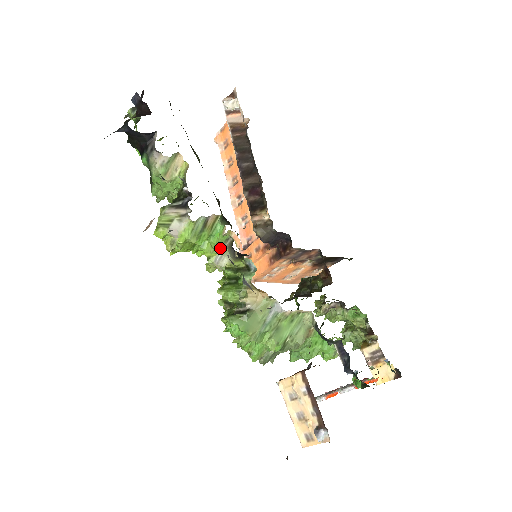
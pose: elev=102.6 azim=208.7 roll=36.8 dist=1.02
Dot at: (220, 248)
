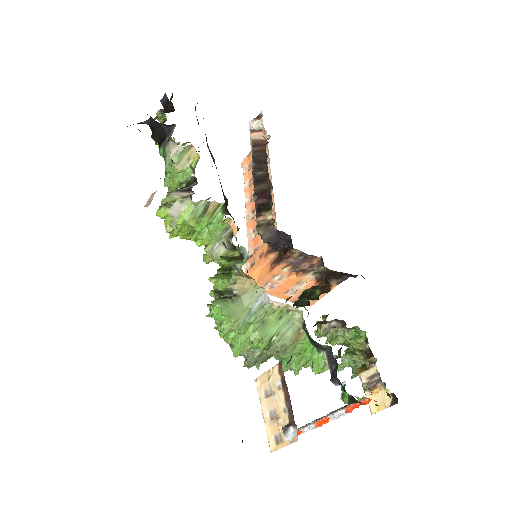
Dot at: (218, 237)
